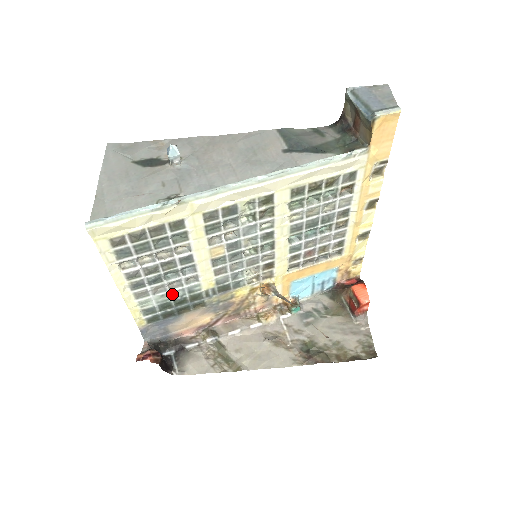
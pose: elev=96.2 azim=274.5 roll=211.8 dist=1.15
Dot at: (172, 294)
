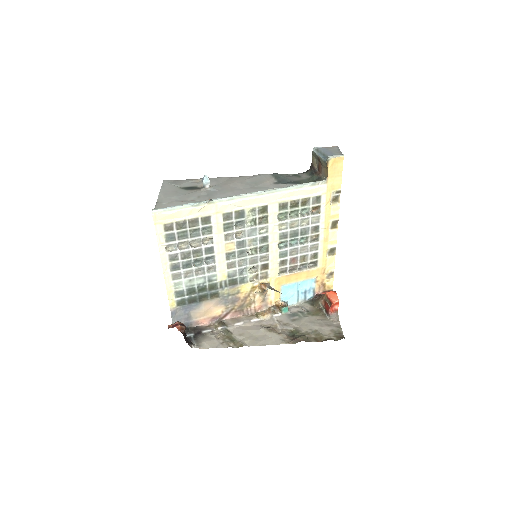
Dot at: (197, 280)
